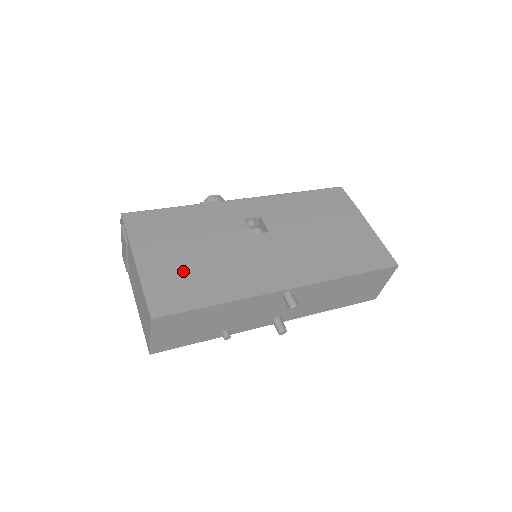
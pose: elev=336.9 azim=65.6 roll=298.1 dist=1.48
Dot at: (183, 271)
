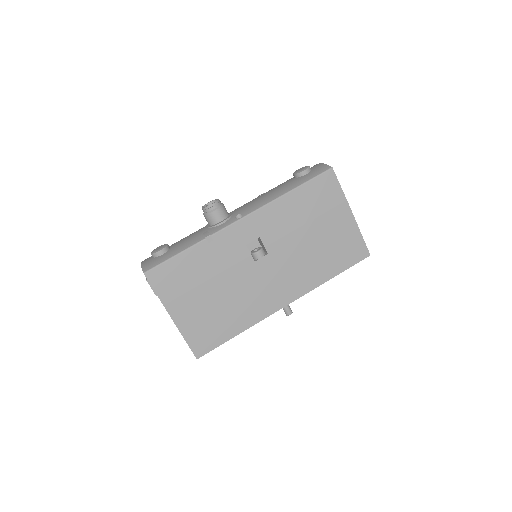
Dot at: (208, 316)
